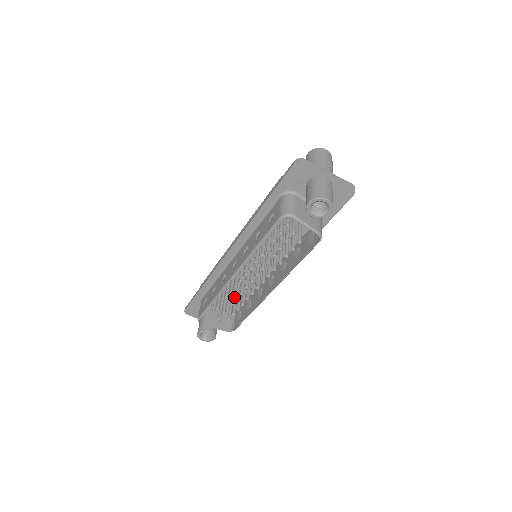
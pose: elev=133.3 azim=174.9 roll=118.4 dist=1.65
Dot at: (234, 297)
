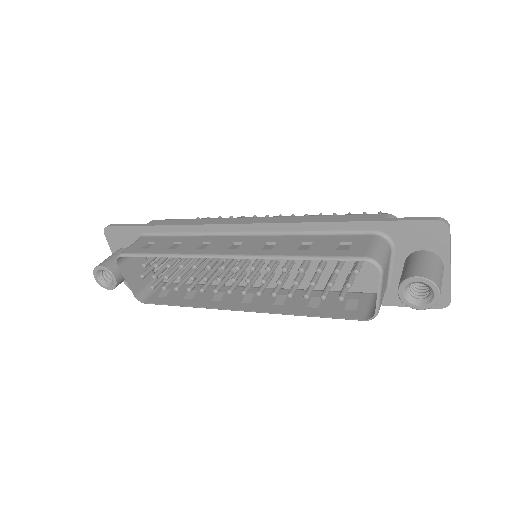
Dot at: (187, 272)
